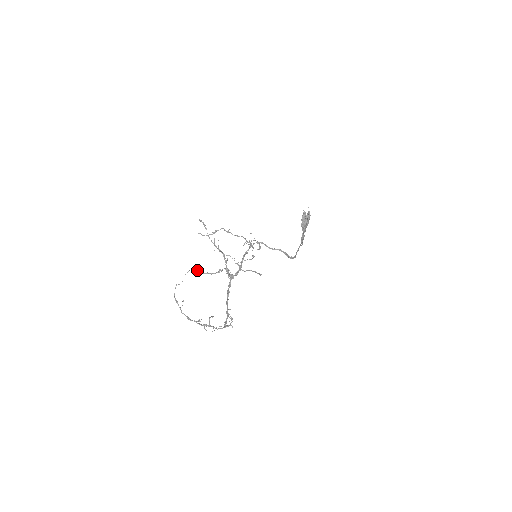
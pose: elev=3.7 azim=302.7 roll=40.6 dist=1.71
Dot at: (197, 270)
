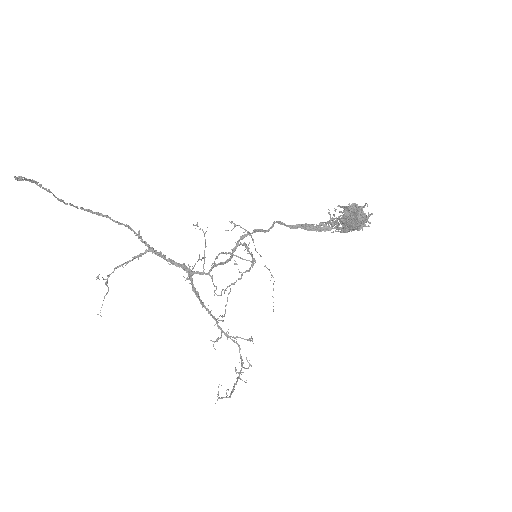
Dot at: (97, 277)
